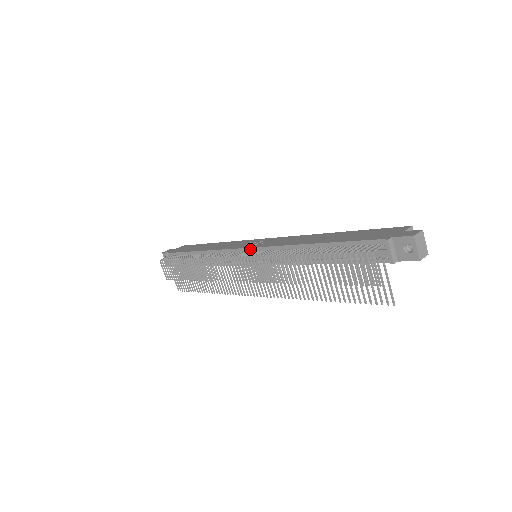
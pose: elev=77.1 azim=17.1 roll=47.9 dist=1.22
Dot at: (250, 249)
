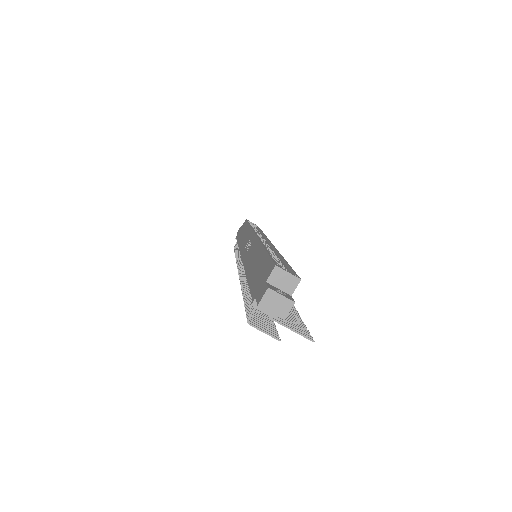
Dot at: occluded
